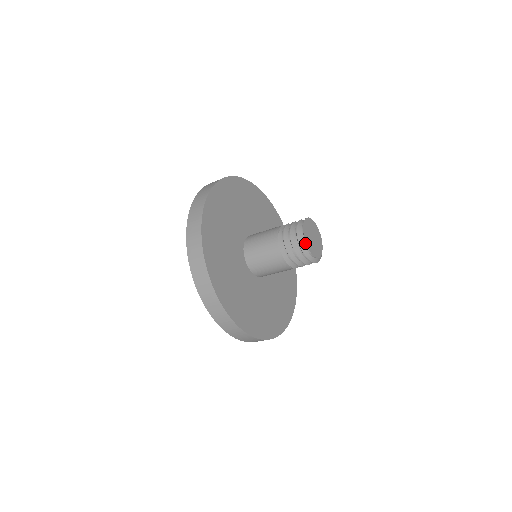
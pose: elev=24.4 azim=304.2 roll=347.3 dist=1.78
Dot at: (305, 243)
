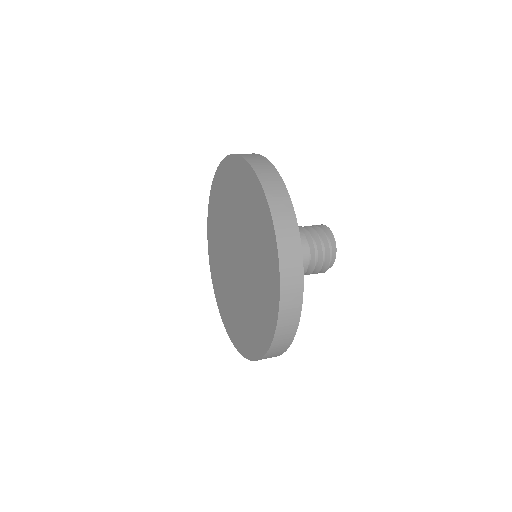
Dot at: (330, 265)
